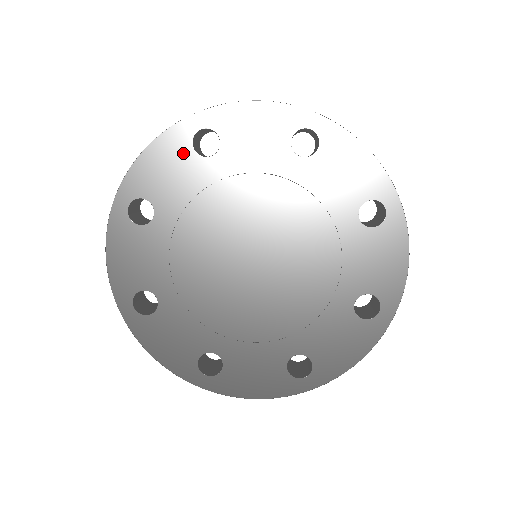
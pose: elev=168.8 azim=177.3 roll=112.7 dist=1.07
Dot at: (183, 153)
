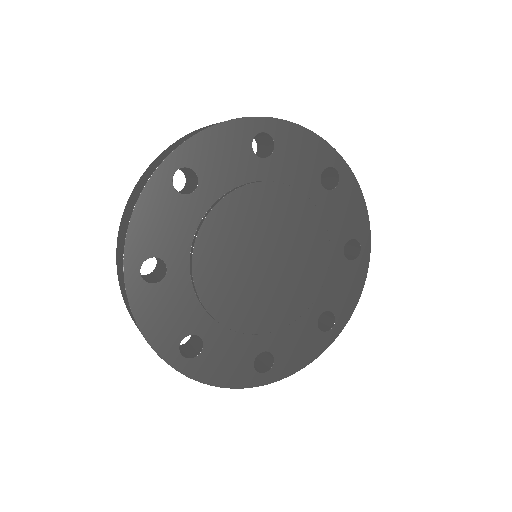
Dot at: (242, 145)
